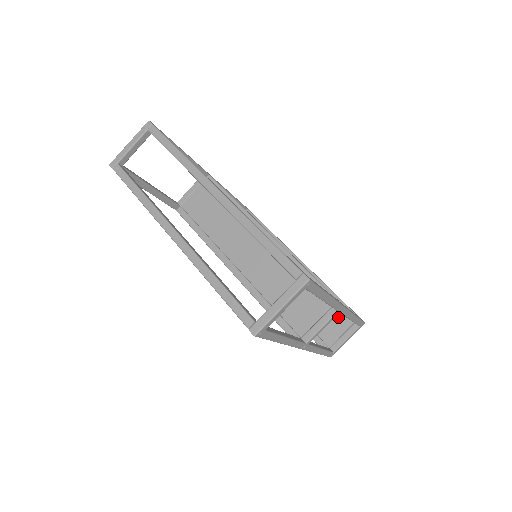
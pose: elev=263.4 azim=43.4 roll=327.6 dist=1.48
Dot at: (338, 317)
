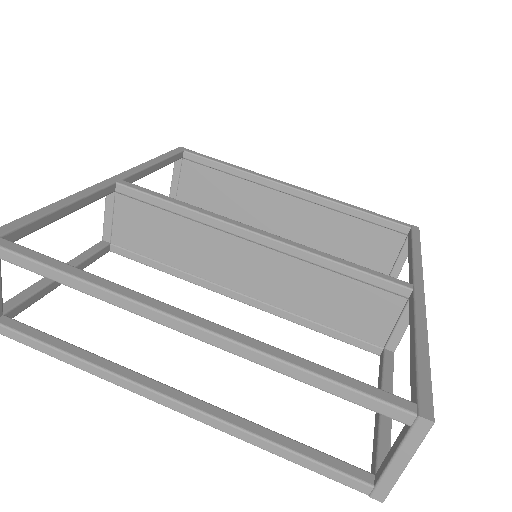
Dot at: (383, 238)
